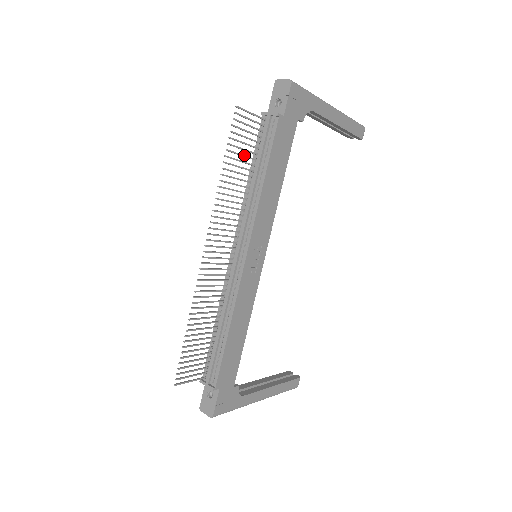
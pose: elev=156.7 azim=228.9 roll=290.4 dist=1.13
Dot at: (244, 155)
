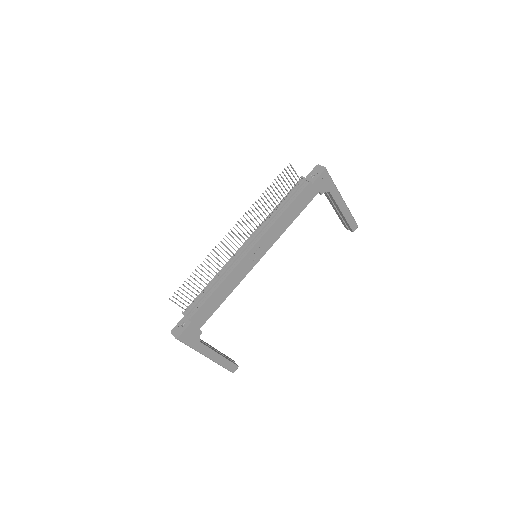
Dot at: (280, 192)
